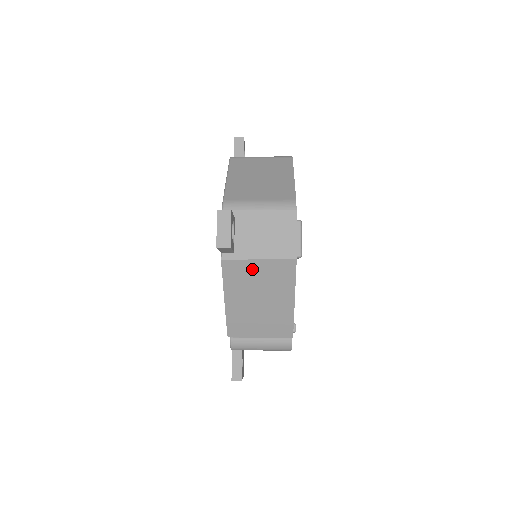
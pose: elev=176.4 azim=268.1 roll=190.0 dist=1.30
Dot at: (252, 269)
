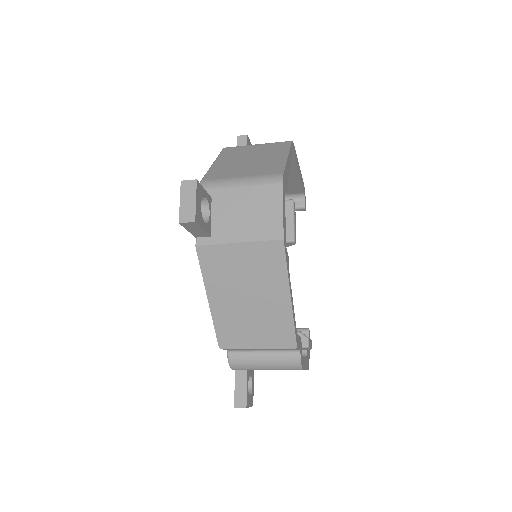
Dot at: (233, 256)
